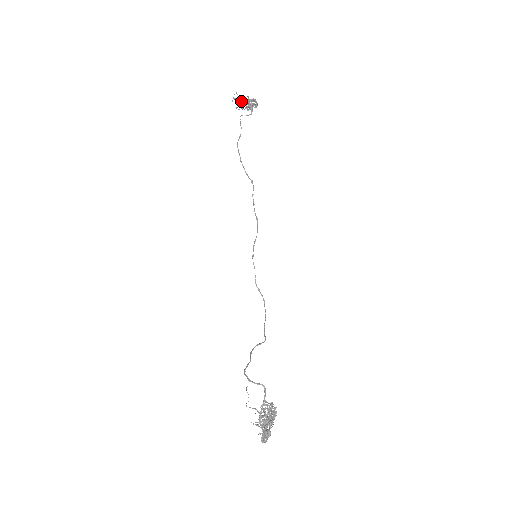
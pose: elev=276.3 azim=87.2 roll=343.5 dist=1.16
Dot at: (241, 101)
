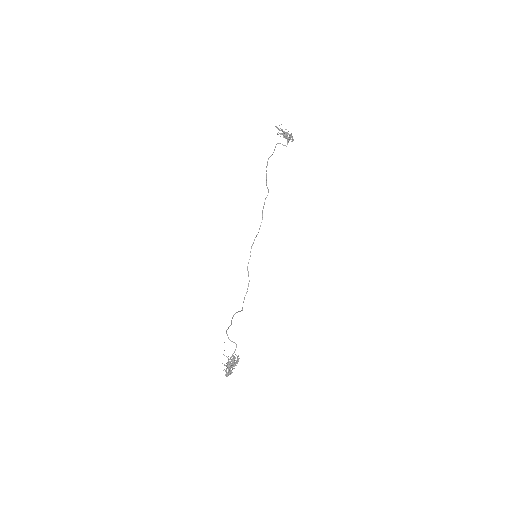
Dot at: (282, 131)
